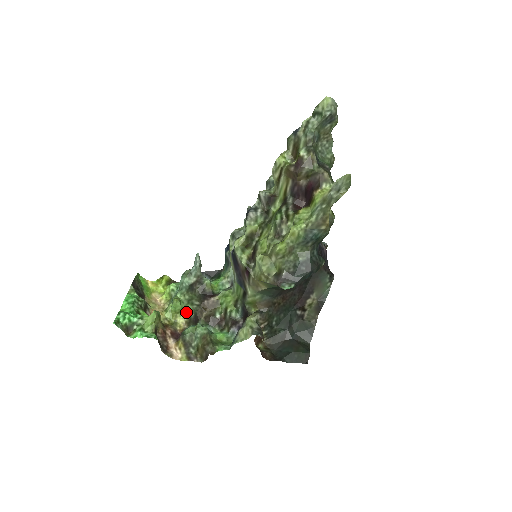
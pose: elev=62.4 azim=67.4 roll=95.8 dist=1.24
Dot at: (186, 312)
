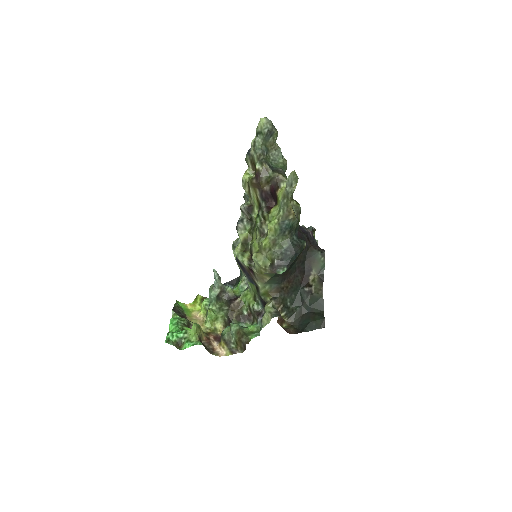
Dot at: (220, 318)
